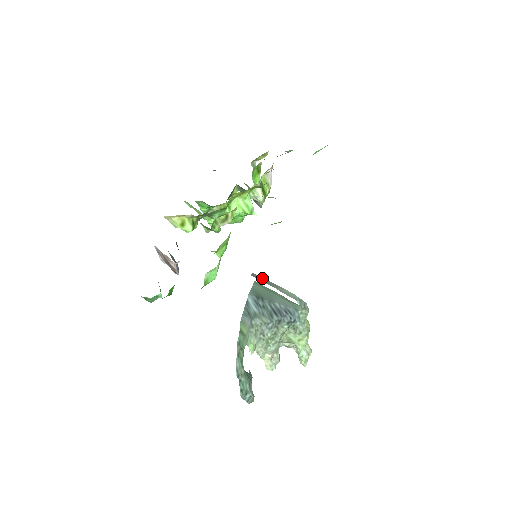
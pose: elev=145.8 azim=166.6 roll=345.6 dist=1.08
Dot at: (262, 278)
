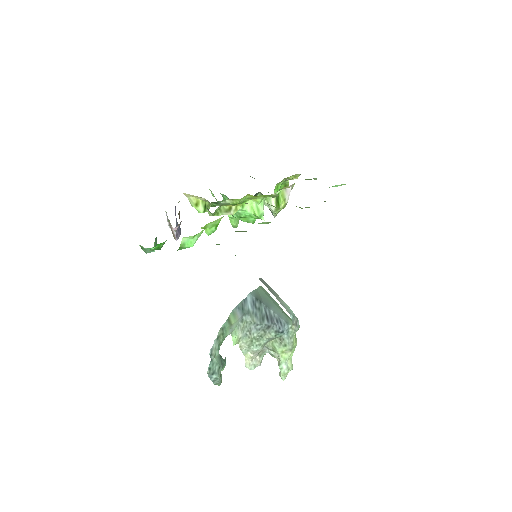
Dot at: (268, 285)
